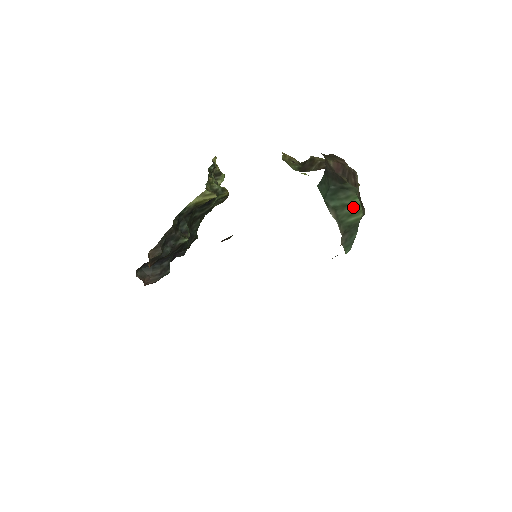
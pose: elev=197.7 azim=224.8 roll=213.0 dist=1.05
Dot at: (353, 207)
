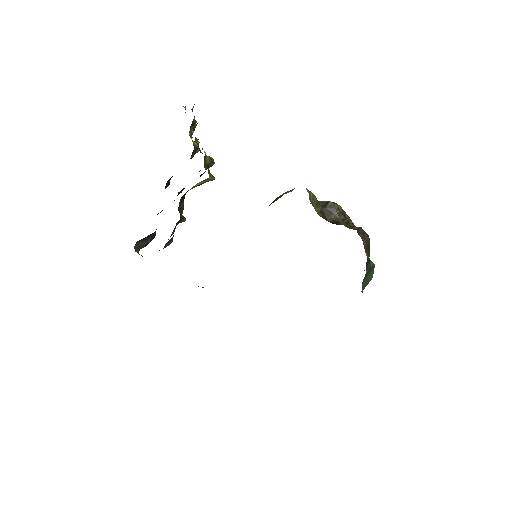
Dot at: (370, 279)
